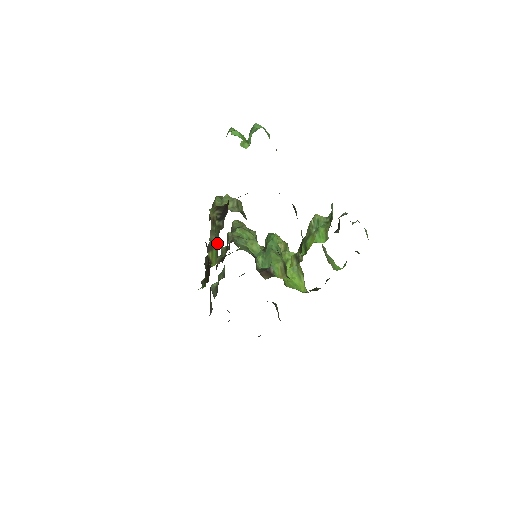
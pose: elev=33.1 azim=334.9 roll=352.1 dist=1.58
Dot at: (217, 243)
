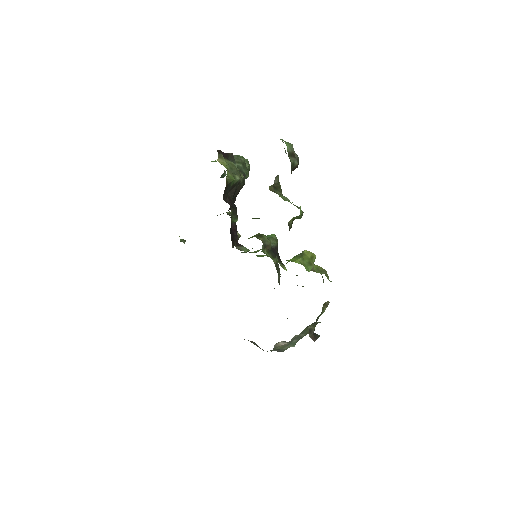
Dot at: occluded
